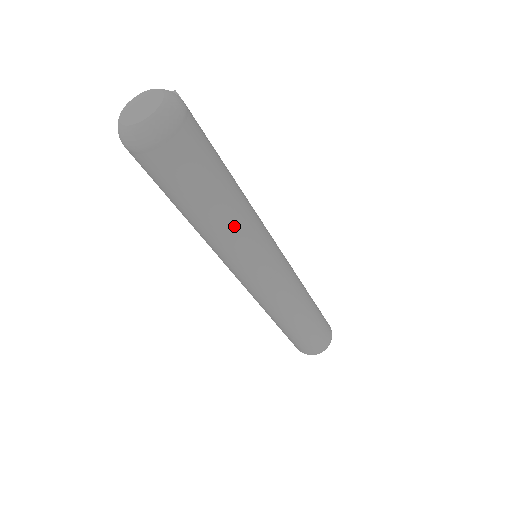
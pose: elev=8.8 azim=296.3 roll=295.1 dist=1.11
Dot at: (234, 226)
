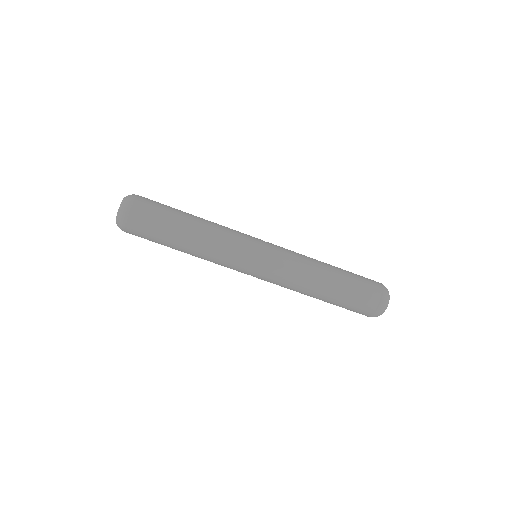
Dot at: (205, 236)
